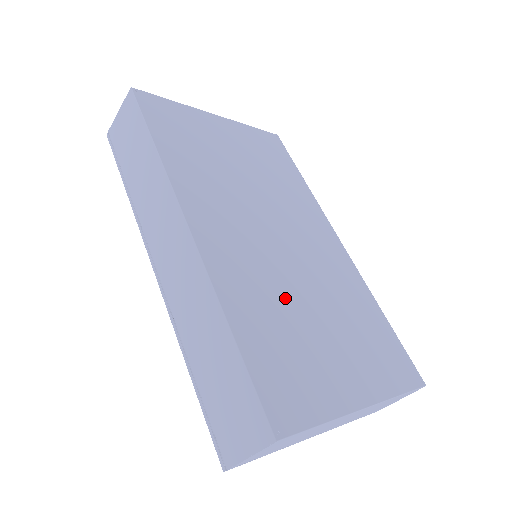
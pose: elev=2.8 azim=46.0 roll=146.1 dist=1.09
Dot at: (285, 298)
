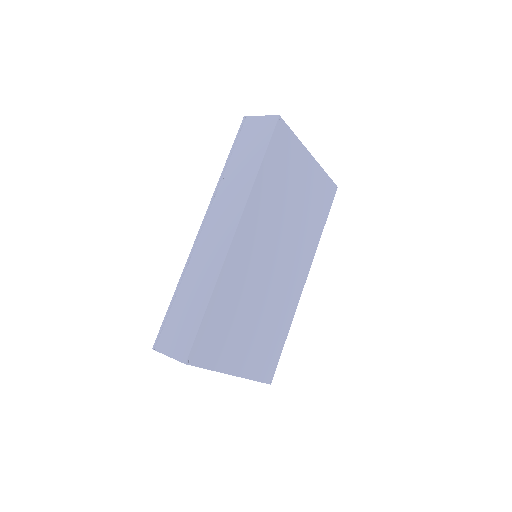
Dot at: (246, 300)
